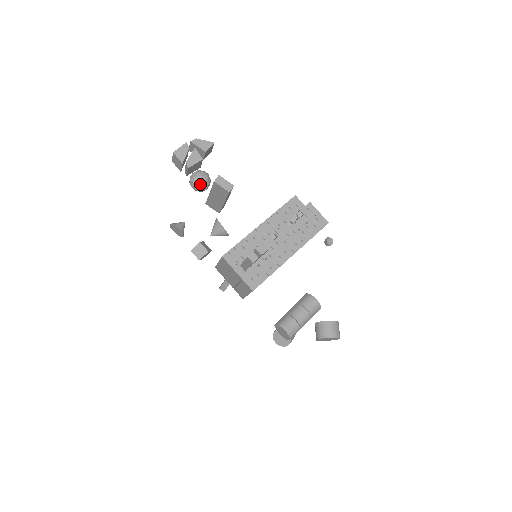
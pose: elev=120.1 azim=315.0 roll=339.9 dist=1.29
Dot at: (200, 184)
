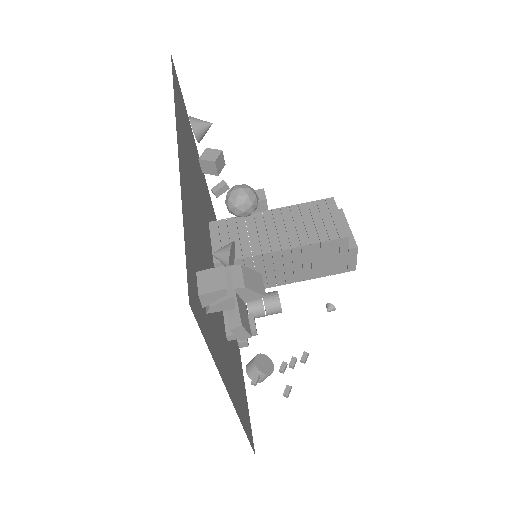
Dot at: (236, 215)
